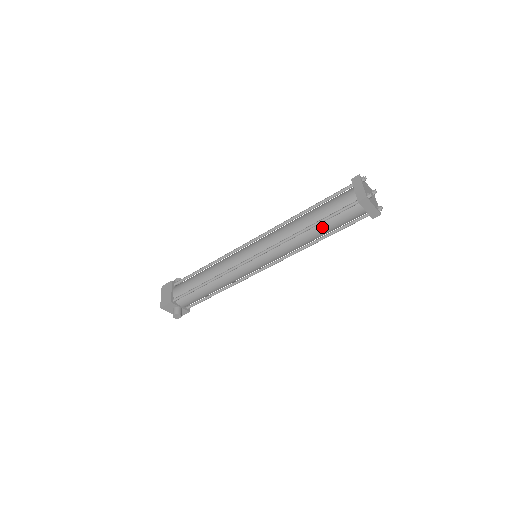
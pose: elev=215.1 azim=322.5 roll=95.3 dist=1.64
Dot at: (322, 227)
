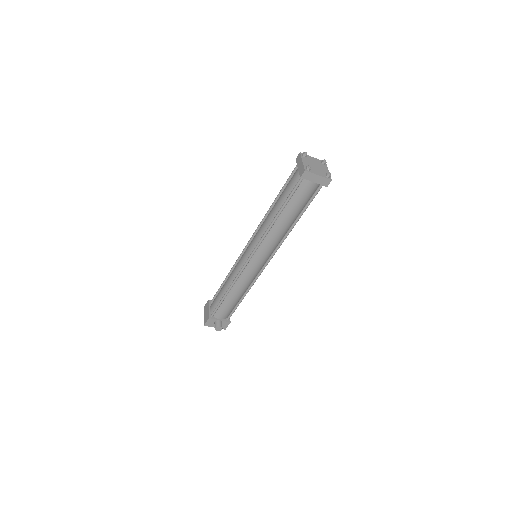
Dot at: (287, 211)
